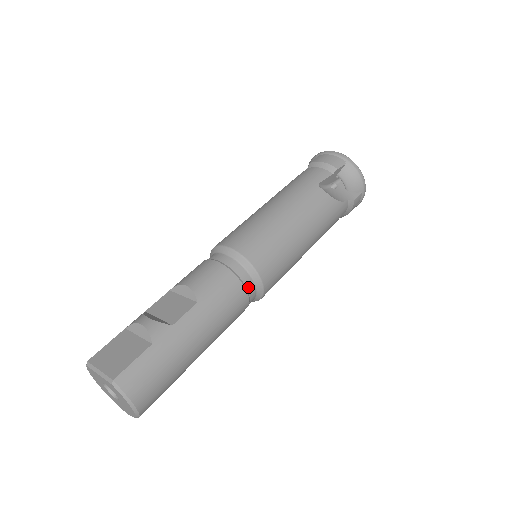
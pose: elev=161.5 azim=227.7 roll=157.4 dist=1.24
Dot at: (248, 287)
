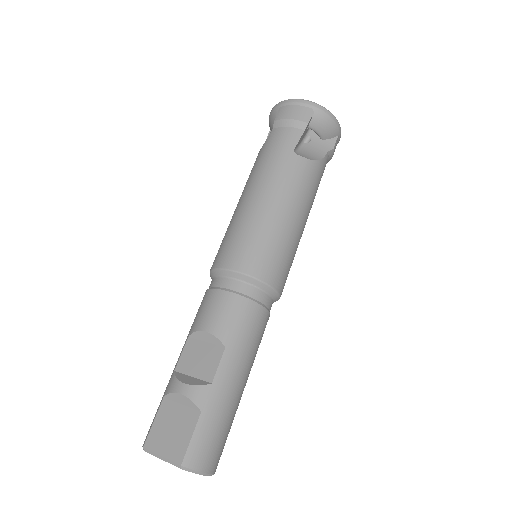
Dot at: (265, 303)
